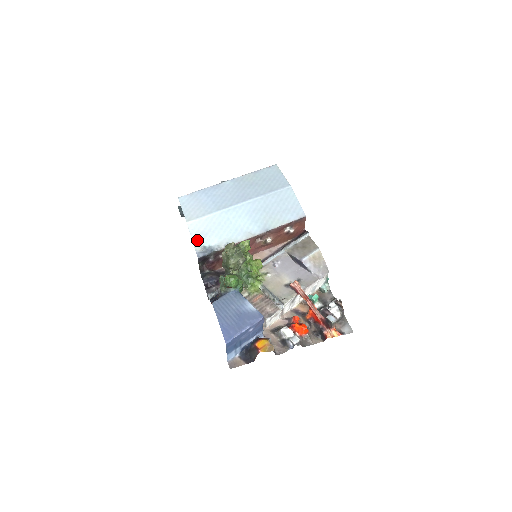
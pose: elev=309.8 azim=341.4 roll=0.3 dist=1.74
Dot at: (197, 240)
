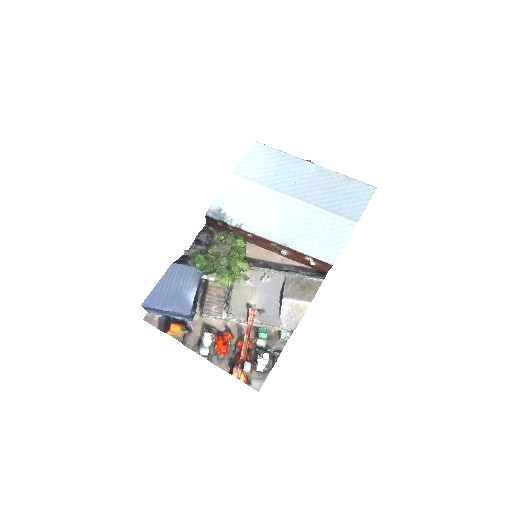
Dot at: (222, 198)
